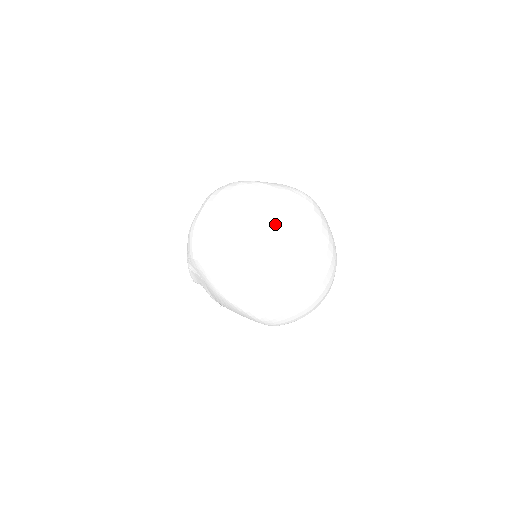
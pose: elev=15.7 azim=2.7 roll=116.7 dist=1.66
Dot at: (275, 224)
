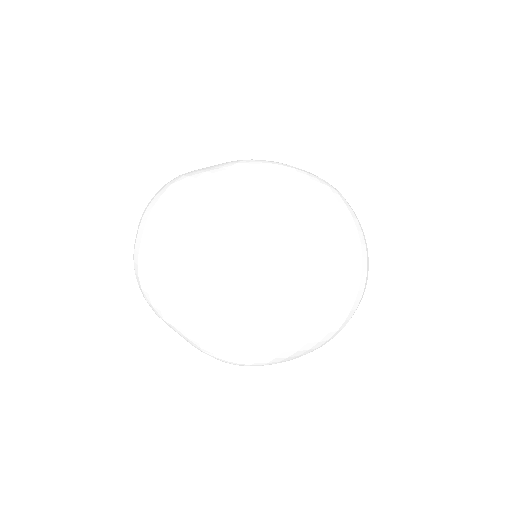
Dot at: (214, 252)
